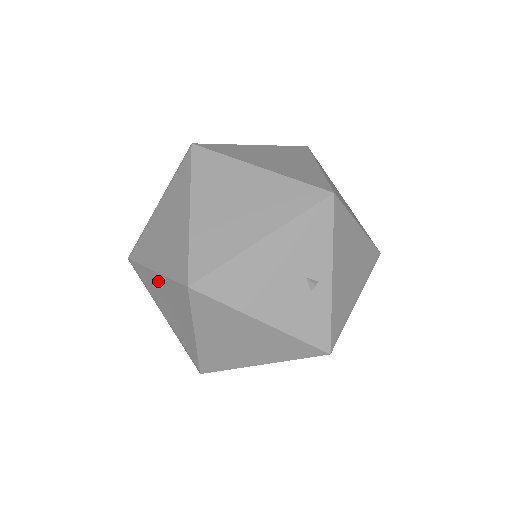
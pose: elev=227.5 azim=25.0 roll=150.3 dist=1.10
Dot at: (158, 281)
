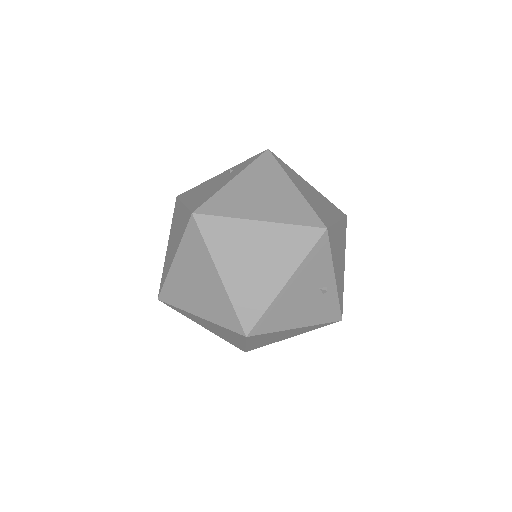
Dot at: (203, 321)
